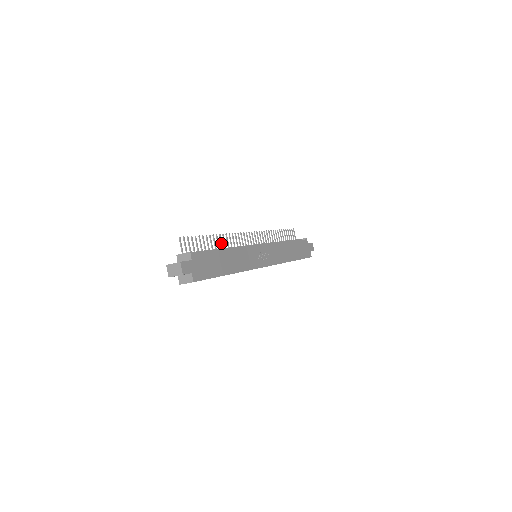
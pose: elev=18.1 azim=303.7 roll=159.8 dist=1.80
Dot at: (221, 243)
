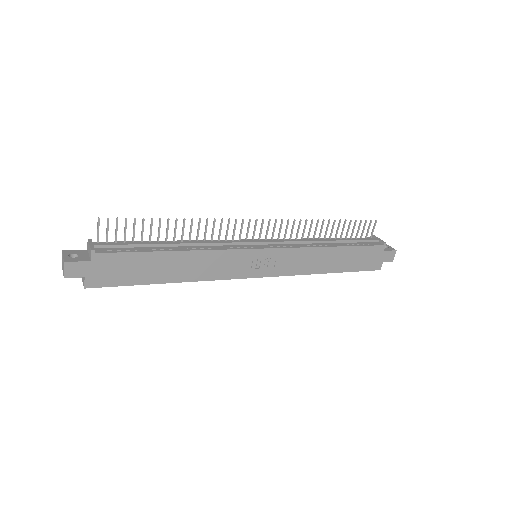
Dot at: (190, 231)
